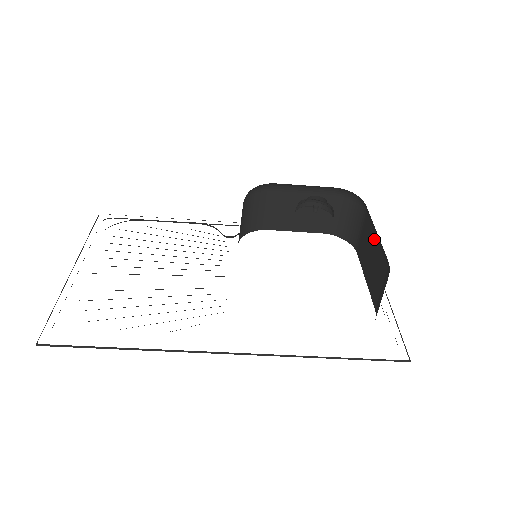
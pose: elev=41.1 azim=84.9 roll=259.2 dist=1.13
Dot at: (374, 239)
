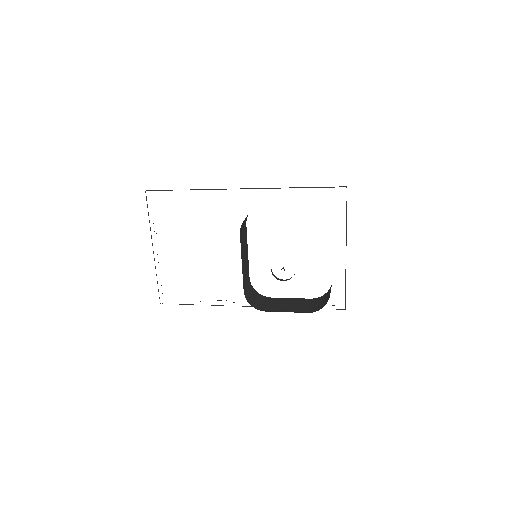
Dot at: occluded
